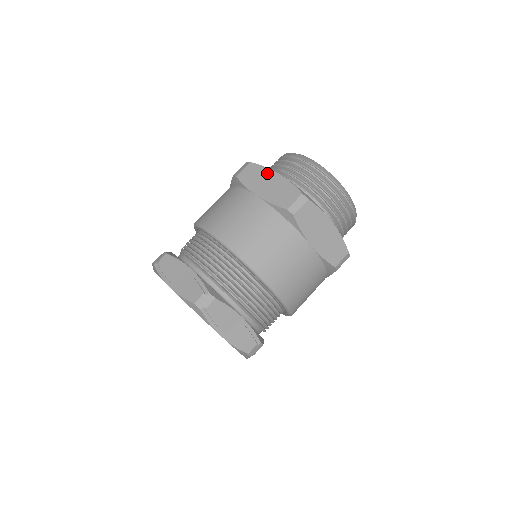
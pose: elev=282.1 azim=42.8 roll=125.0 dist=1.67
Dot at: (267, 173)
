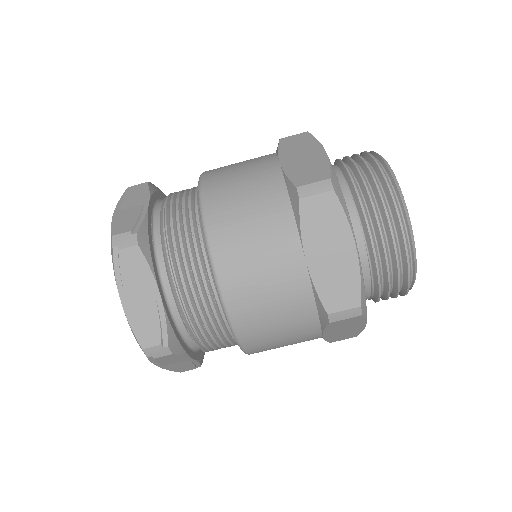
Dot at: (313, 146)
